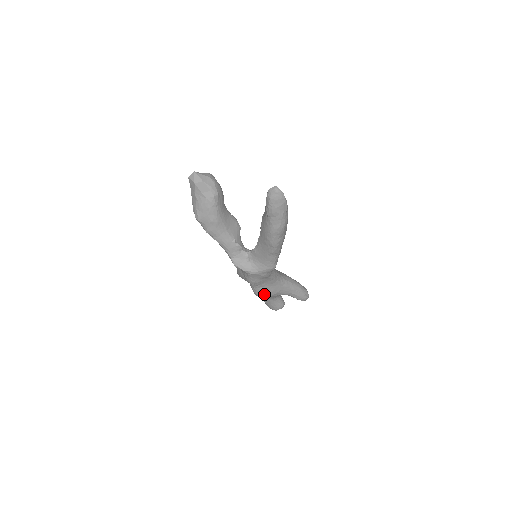
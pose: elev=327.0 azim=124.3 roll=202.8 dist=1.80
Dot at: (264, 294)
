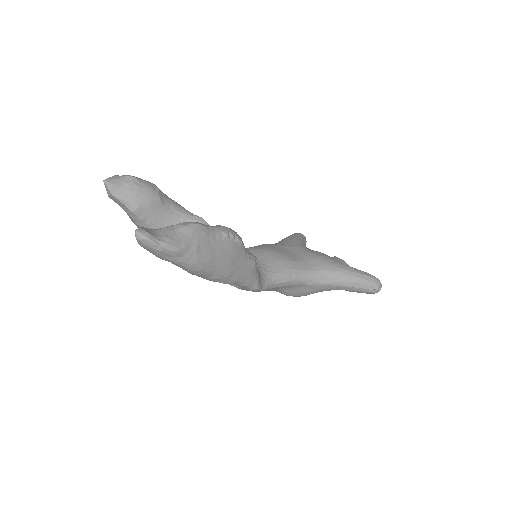
Dot at: (292, 295)
